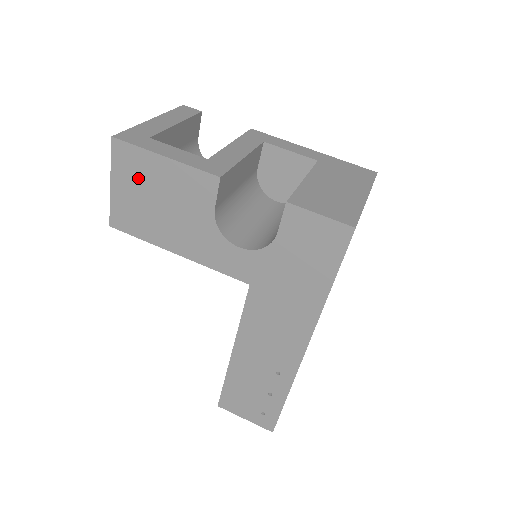
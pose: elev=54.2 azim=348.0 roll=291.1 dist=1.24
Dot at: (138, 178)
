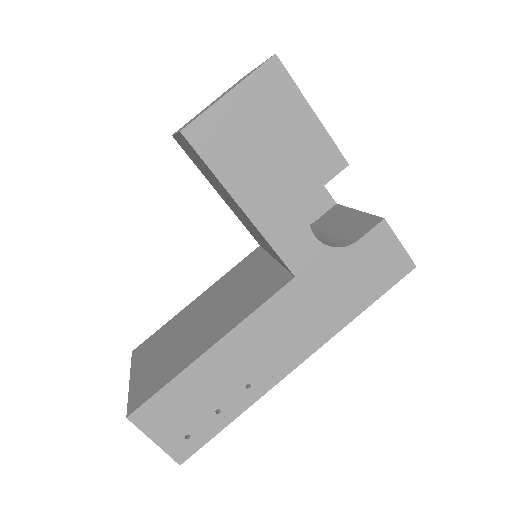
Dot at: (268, 110)
